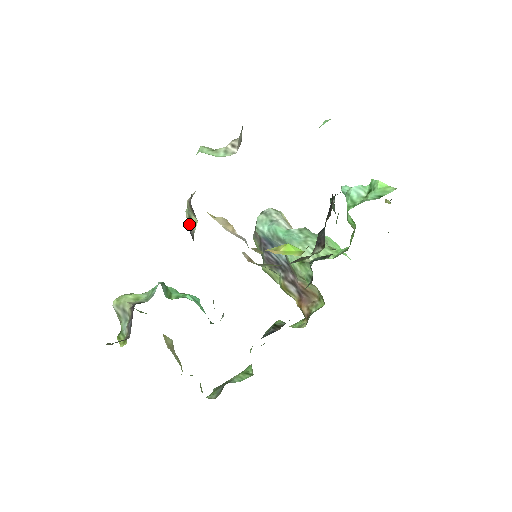
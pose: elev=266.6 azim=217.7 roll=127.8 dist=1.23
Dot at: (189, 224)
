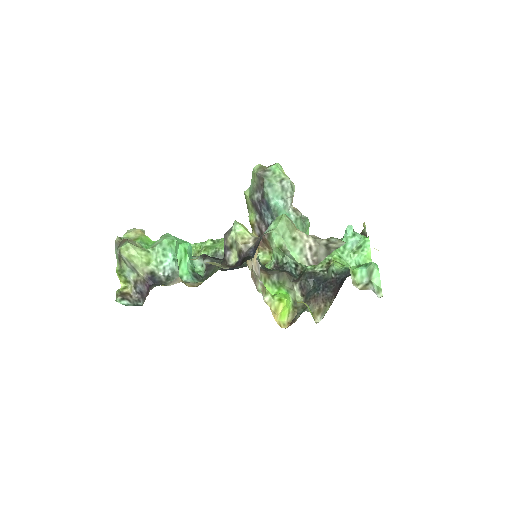
Dot at: (227, 247)
